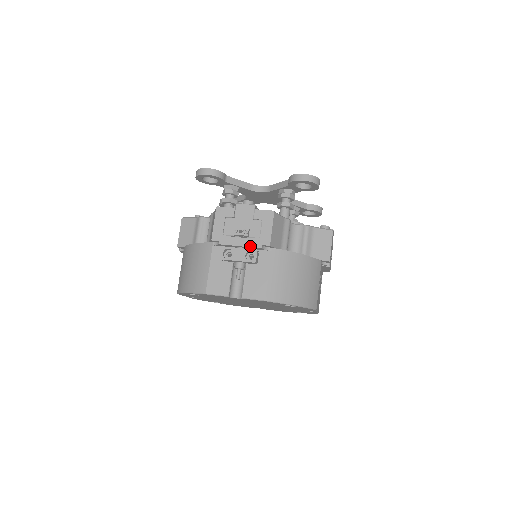
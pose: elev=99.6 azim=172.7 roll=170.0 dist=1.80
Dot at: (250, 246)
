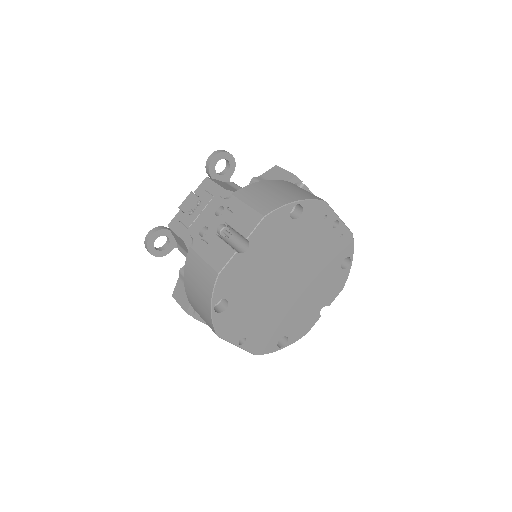
Dot at: (212, 207)
